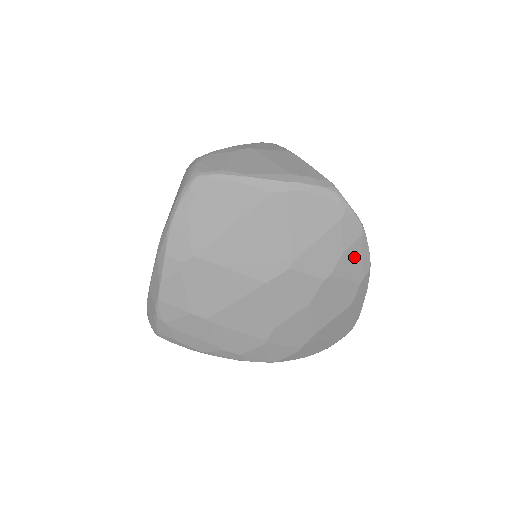
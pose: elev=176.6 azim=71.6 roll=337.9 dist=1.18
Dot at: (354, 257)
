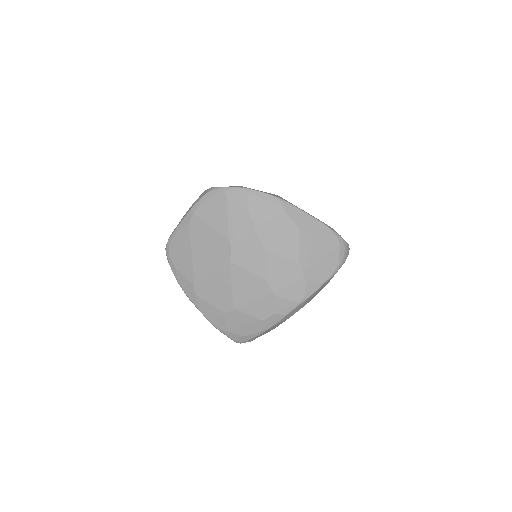
Dot at: (259, 205)
